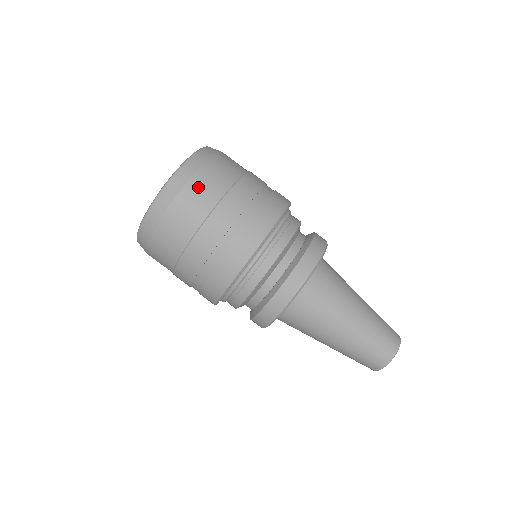
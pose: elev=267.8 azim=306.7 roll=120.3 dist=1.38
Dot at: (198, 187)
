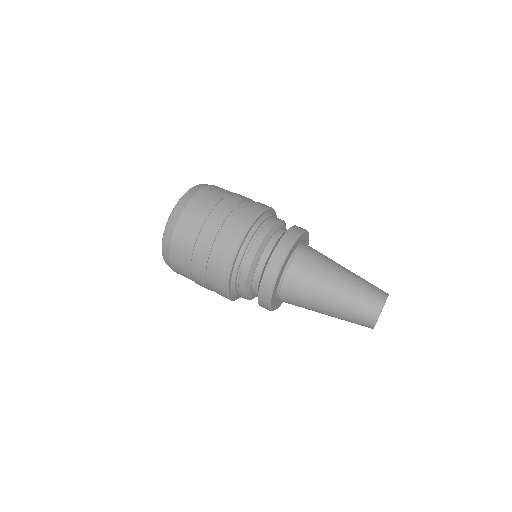
Dot at: (210, 190)
